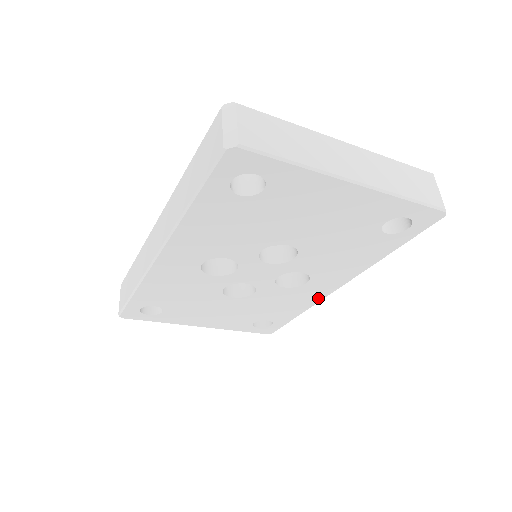
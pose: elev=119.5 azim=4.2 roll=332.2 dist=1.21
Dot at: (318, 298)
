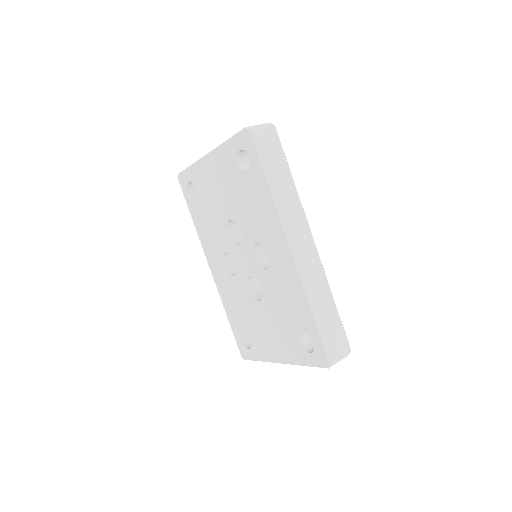
Dot at: (295, 274)
